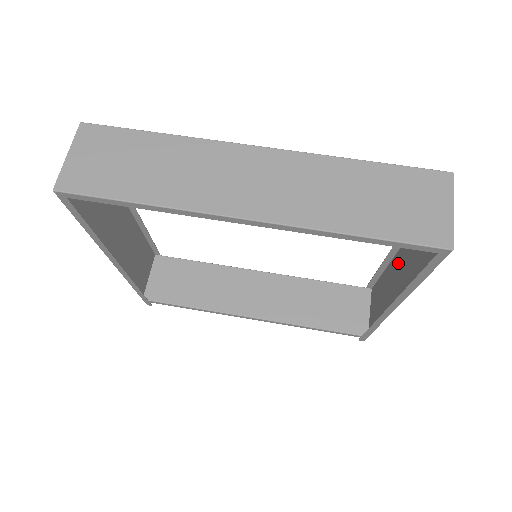
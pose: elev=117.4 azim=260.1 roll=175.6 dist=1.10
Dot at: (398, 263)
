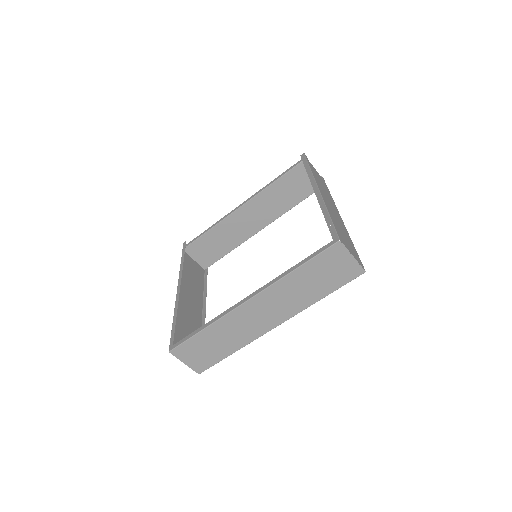
Dot at: occluded
